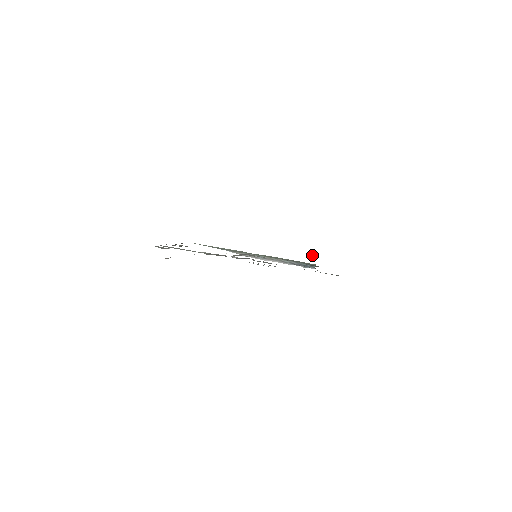
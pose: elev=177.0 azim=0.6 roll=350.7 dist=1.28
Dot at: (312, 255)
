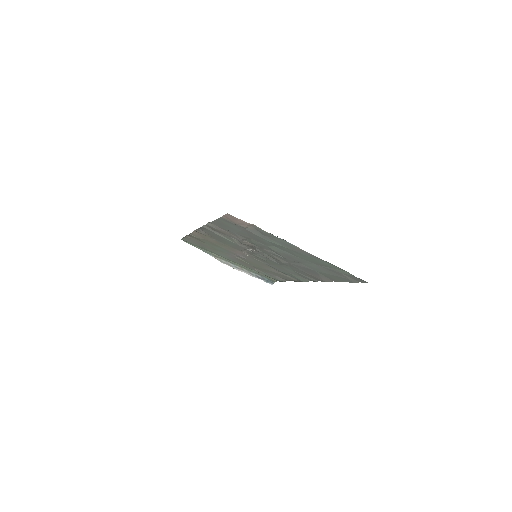
Dot at: occluded
